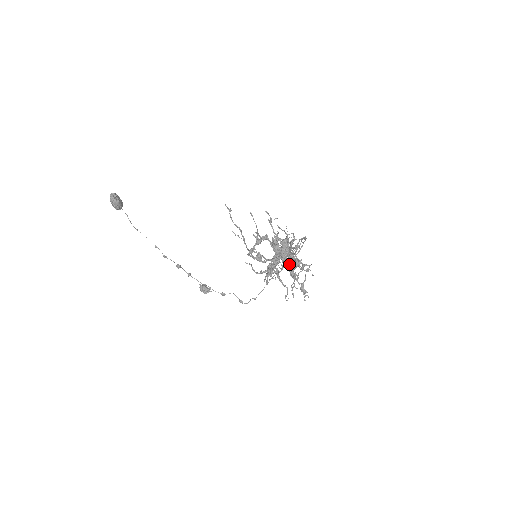
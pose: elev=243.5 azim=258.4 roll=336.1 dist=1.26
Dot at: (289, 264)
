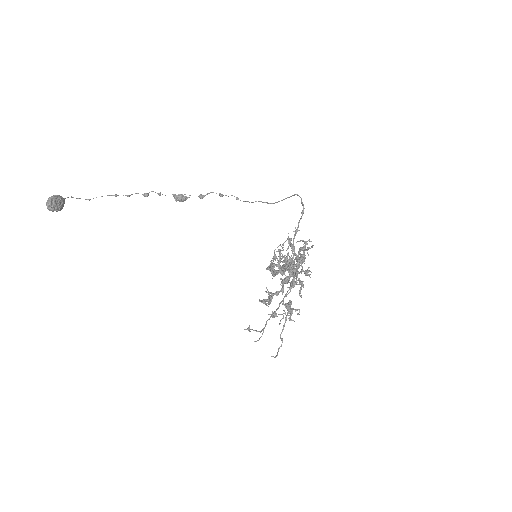
Dot at: occluded
